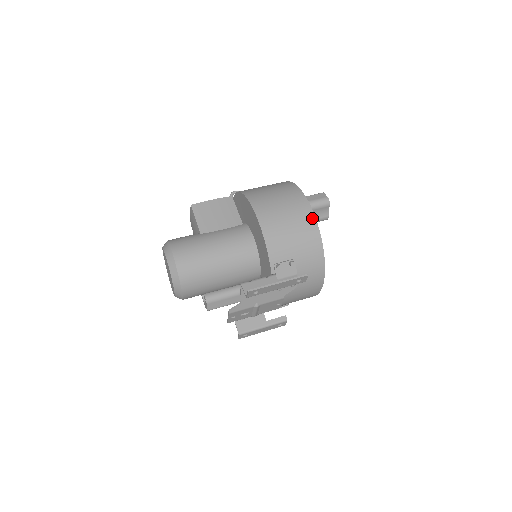
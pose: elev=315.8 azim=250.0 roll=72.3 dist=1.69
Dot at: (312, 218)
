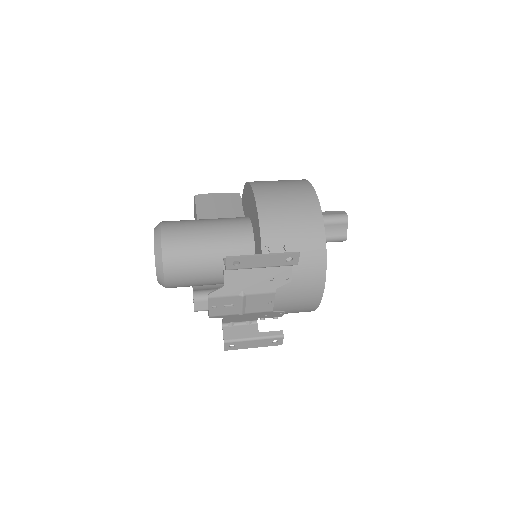
Dot at: (316, 205)
